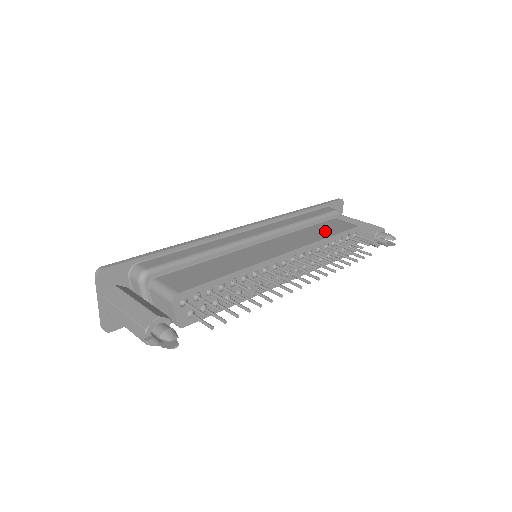
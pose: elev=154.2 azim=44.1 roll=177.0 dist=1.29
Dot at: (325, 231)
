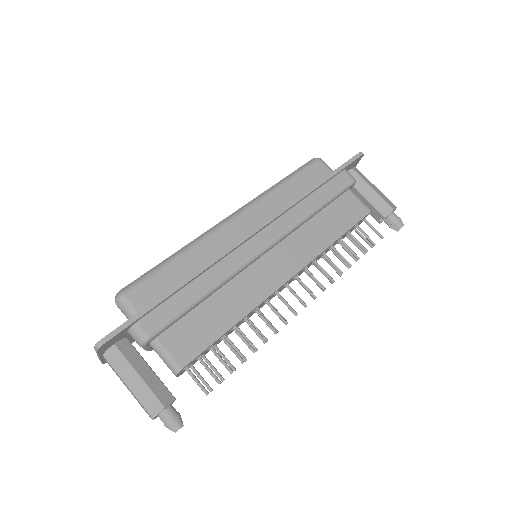
Dot at: (334, 225)
